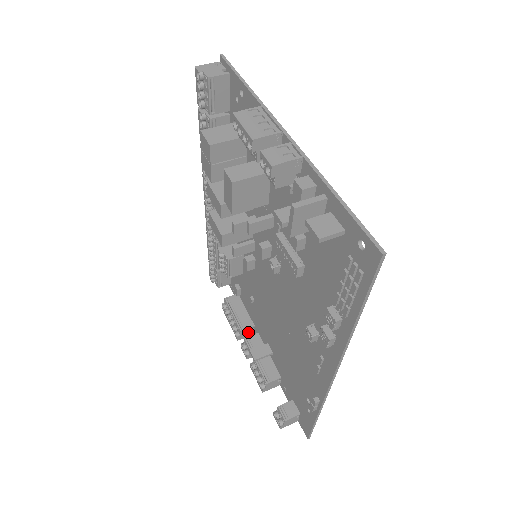
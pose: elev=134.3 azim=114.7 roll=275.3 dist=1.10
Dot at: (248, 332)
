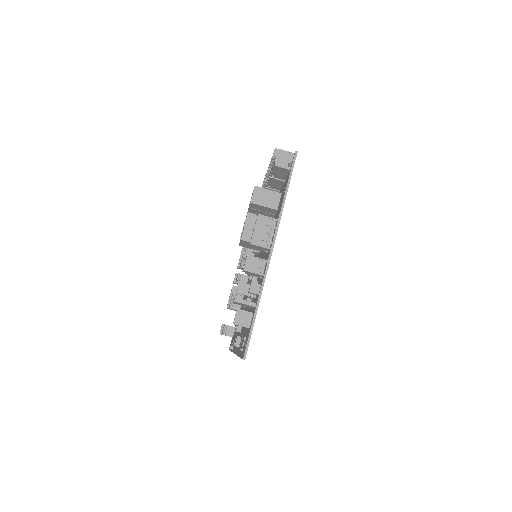
Dot at: occluded
